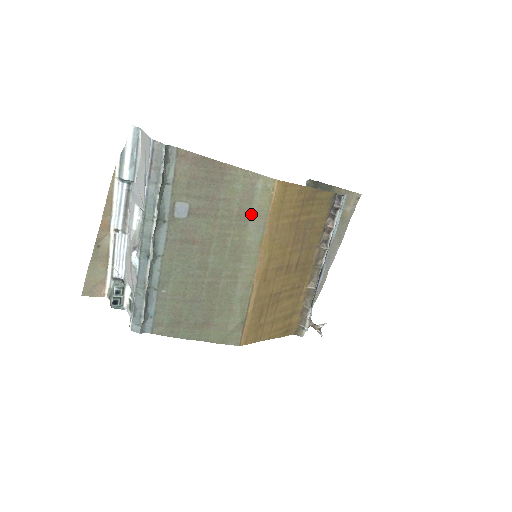
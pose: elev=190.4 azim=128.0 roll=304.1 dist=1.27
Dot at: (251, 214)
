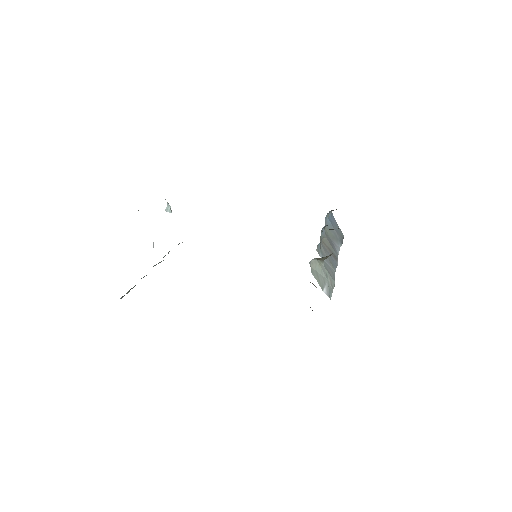
Dot at: occluded
